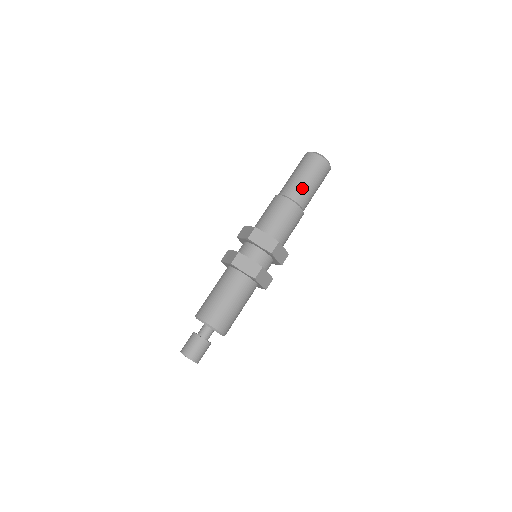
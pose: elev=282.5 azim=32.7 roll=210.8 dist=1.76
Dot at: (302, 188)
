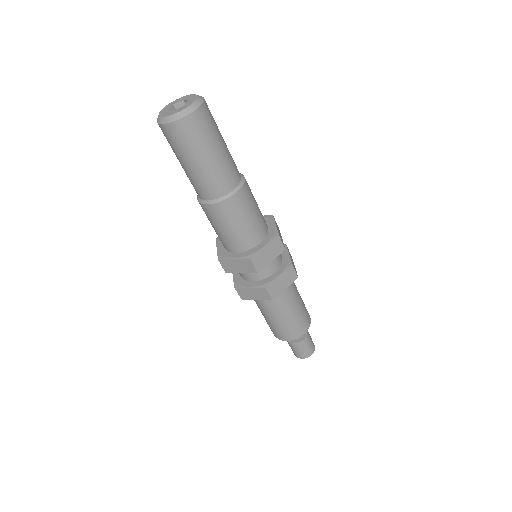
Dot at: (225, 168)
